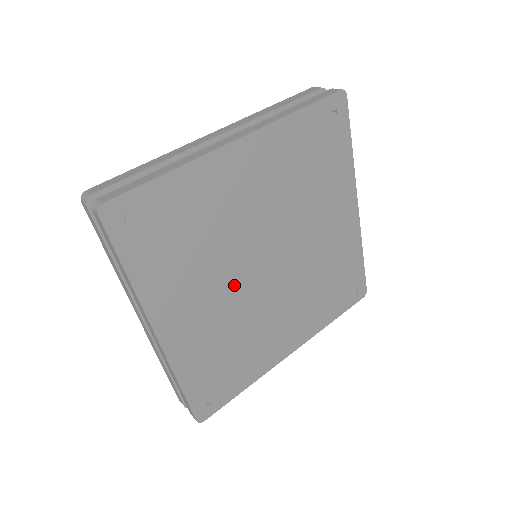
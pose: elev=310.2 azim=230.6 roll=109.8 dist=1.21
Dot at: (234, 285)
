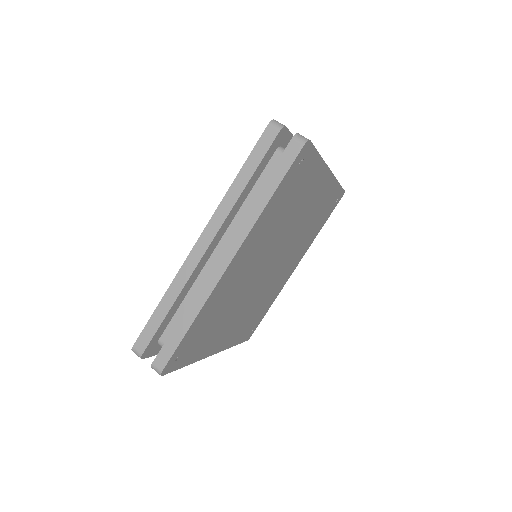
Dot at: (260, 264)
